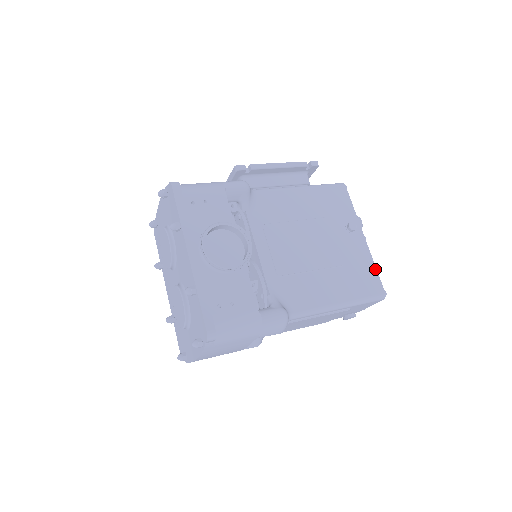
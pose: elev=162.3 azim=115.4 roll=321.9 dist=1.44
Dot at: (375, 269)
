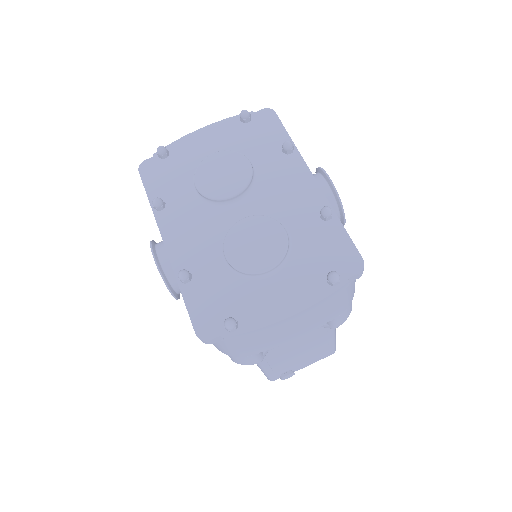
Dot at: occluded
